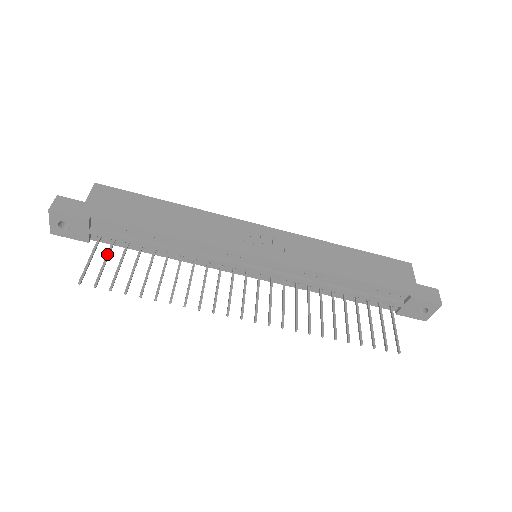
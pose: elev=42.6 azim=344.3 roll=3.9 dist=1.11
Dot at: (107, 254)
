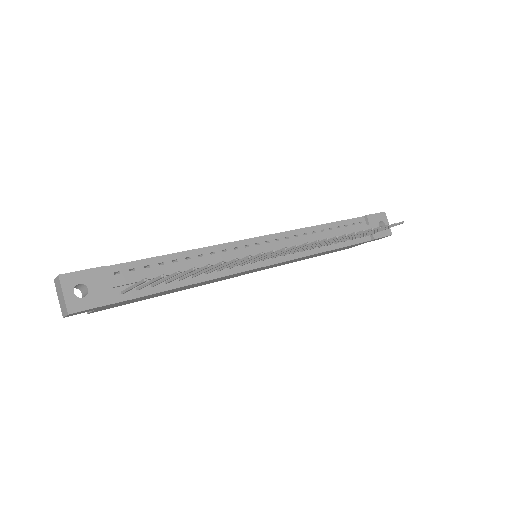
Dot at: (144, 284)
